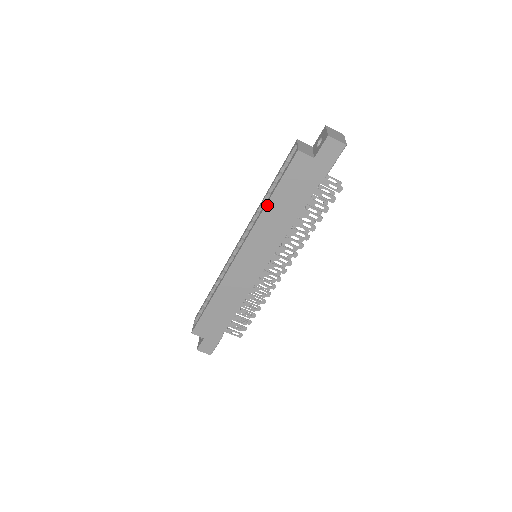
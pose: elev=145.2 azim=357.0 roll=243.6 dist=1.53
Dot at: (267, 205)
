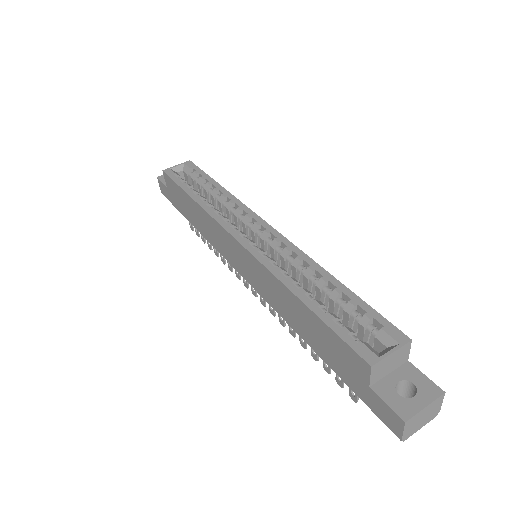
Dot at: (295, 296)
